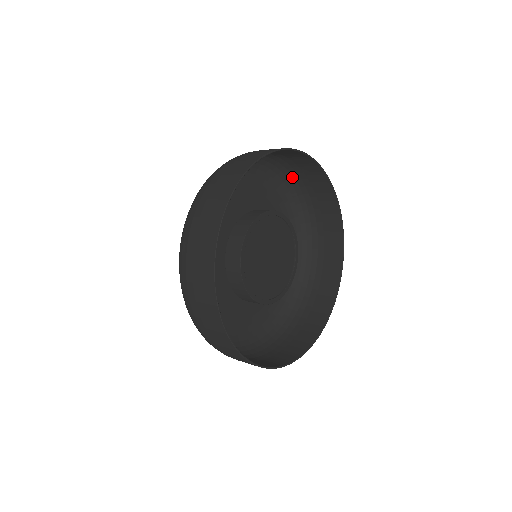
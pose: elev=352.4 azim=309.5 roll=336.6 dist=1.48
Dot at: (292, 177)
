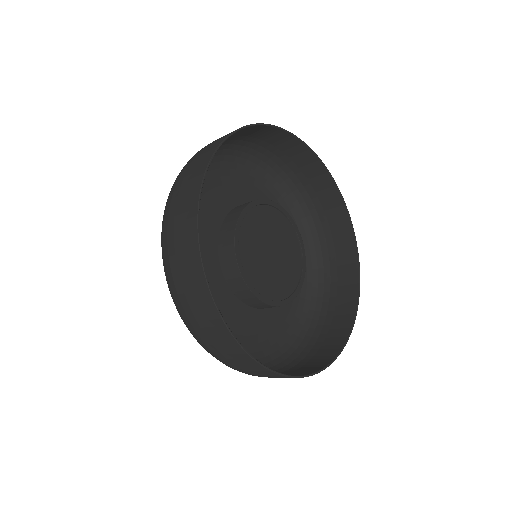
Dot at: (323, 272)
